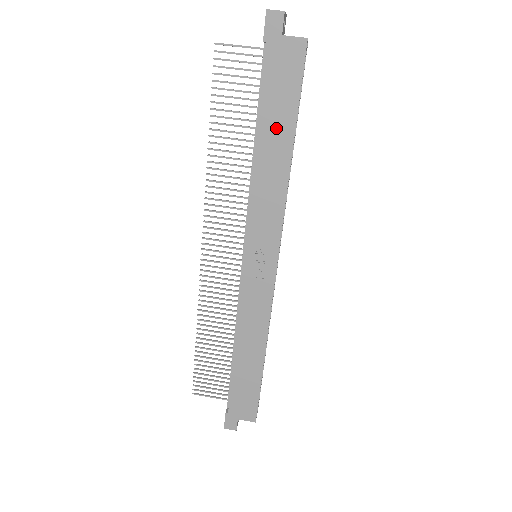
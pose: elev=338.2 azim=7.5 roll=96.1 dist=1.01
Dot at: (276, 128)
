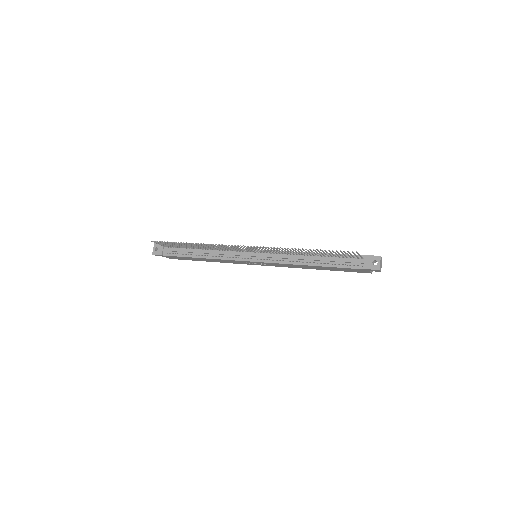
Dot at: (326, 268)
